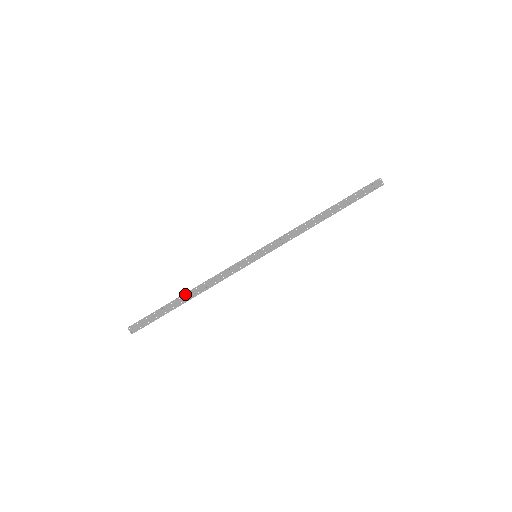
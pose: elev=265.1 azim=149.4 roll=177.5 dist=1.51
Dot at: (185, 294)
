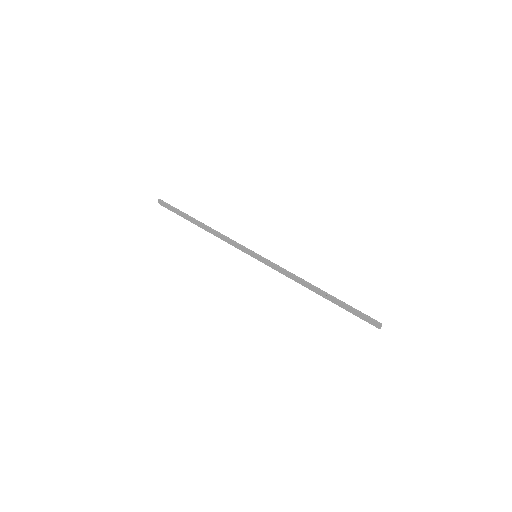
Dot at: (199, 223)
